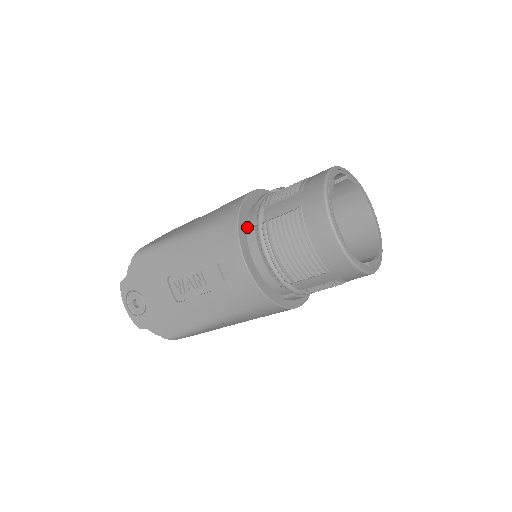
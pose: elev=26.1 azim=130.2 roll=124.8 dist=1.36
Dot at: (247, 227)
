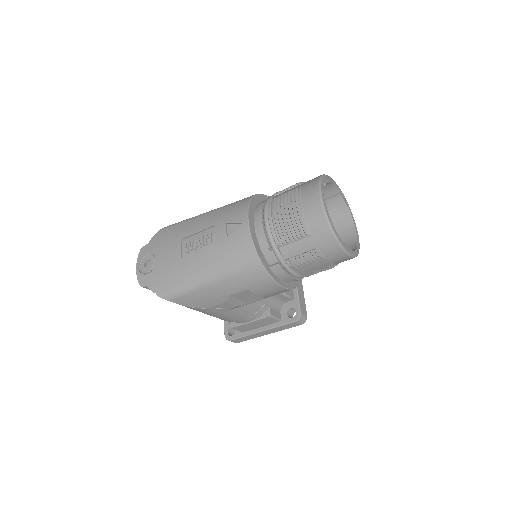
Dot at: (257, 206)
